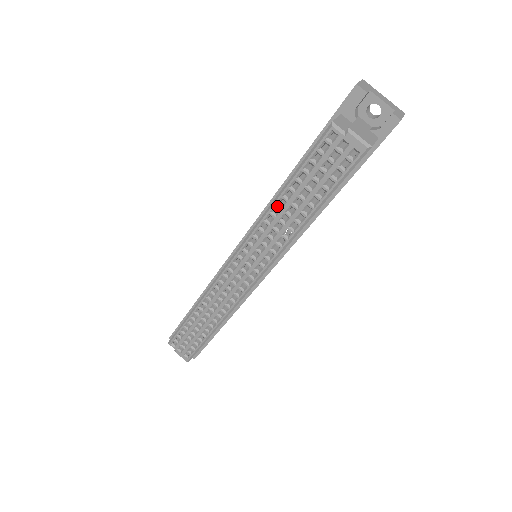
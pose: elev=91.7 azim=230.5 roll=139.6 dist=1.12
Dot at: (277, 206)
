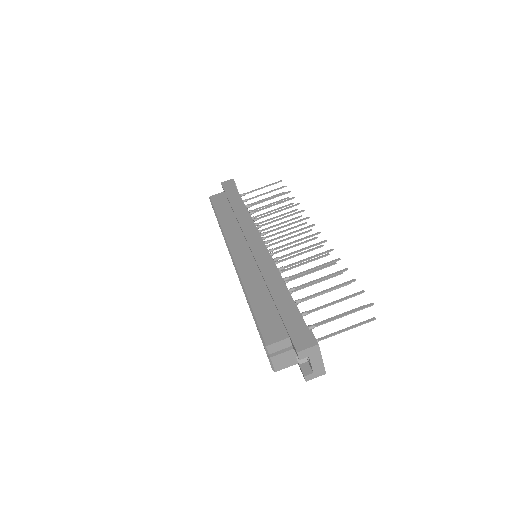
Dot at: (245, 296)
